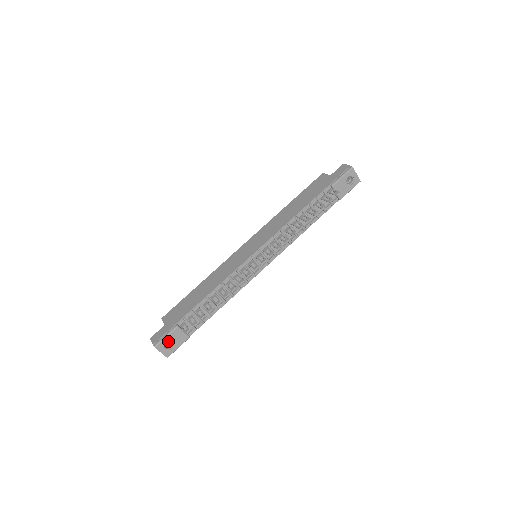
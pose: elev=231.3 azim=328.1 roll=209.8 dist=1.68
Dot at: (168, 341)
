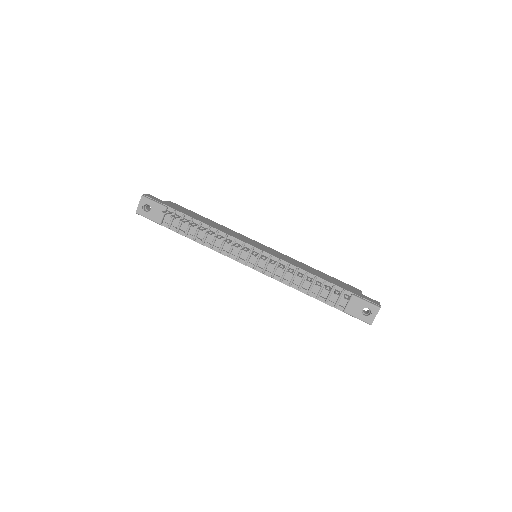
Dot at: (151, 206)
